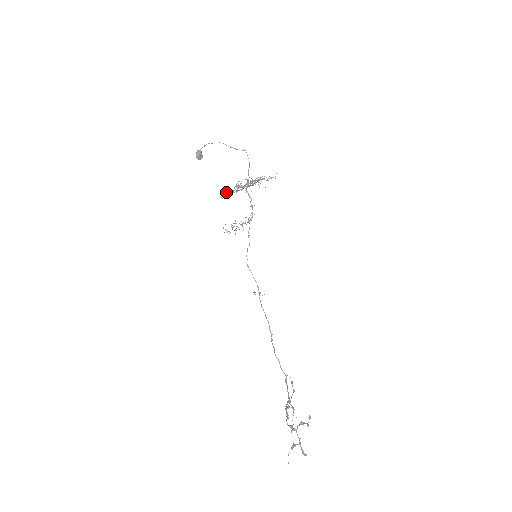
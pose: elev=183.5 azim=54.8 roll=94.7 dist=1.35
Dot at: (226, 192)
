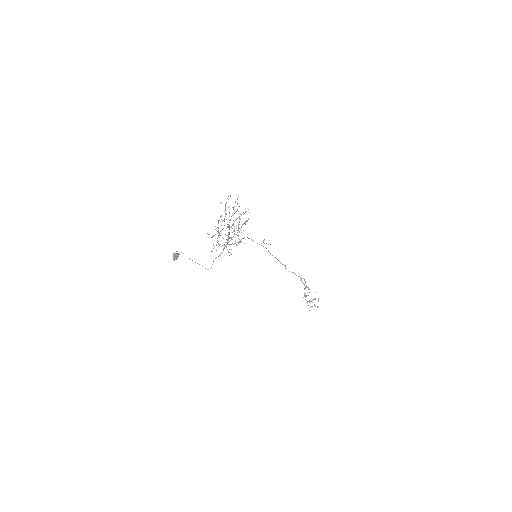
Dot at: occluded
